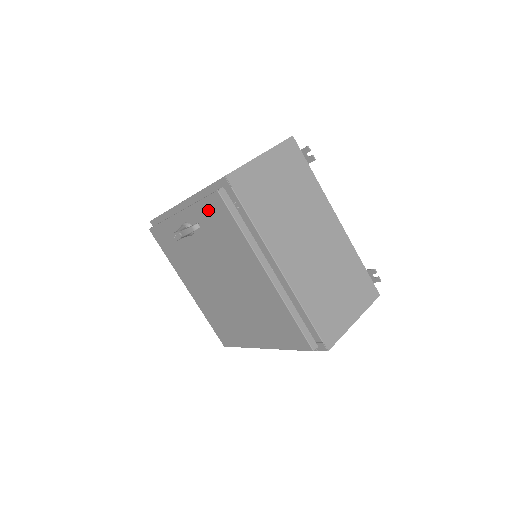
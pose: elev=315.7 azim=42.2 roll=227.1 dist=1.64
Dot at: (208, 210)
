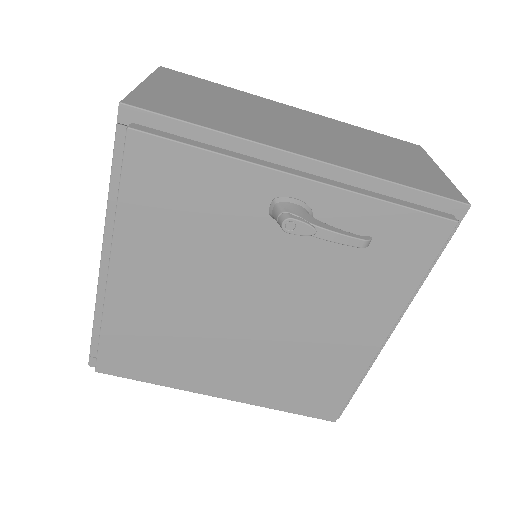
Dot at: (395, 225)
